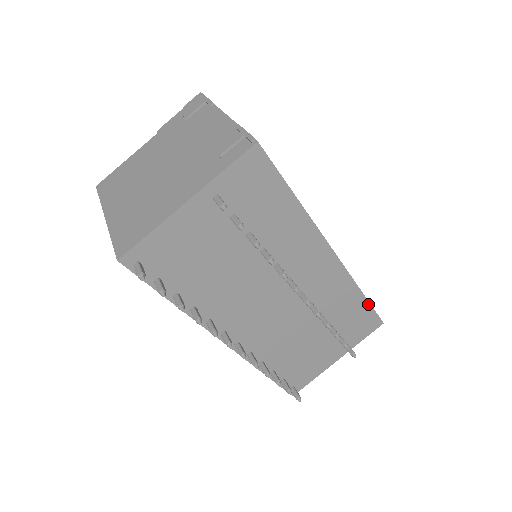
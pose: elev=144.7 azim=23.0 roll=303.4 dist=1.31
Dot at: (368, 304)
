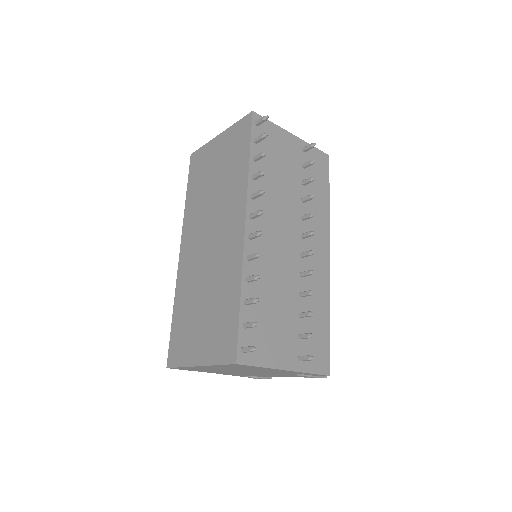
Dot at: (328, 334)
